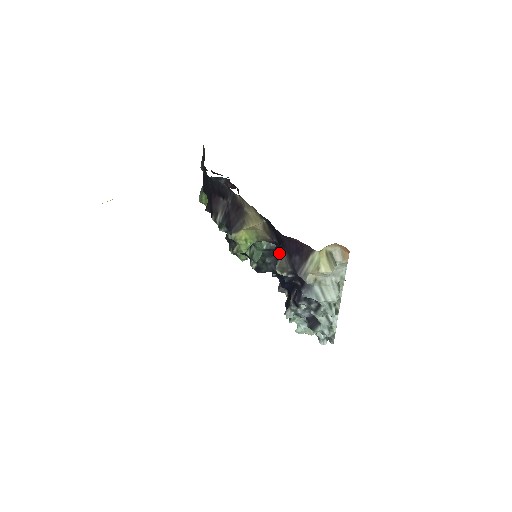
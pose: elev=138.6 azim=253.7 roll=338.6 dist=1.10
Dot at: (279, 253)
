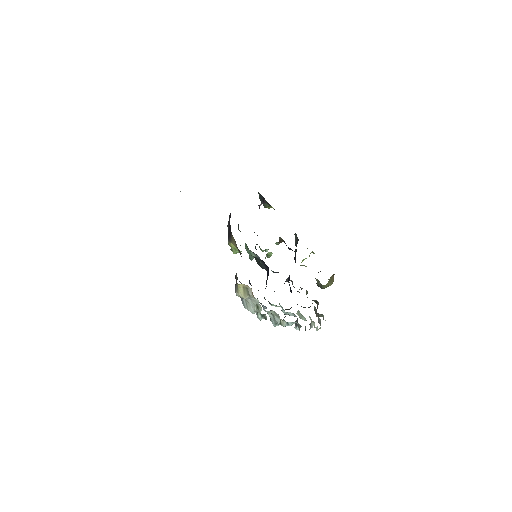
Dot at: occluded
